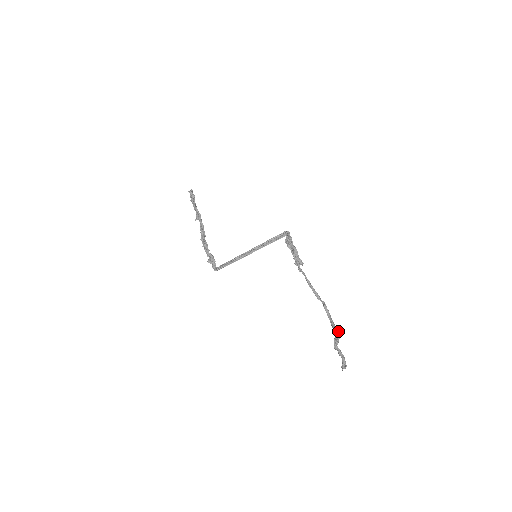
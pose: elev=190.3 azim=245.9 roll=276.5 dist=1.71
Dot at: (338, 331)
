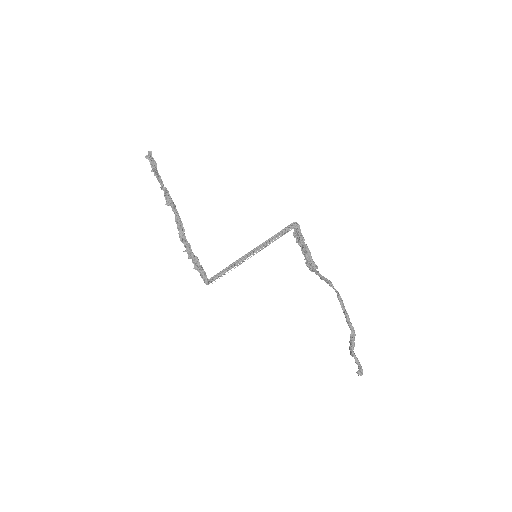
Dot at: (354, 330)
